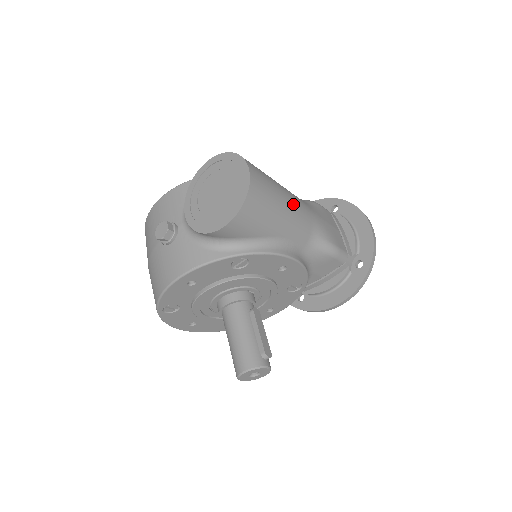
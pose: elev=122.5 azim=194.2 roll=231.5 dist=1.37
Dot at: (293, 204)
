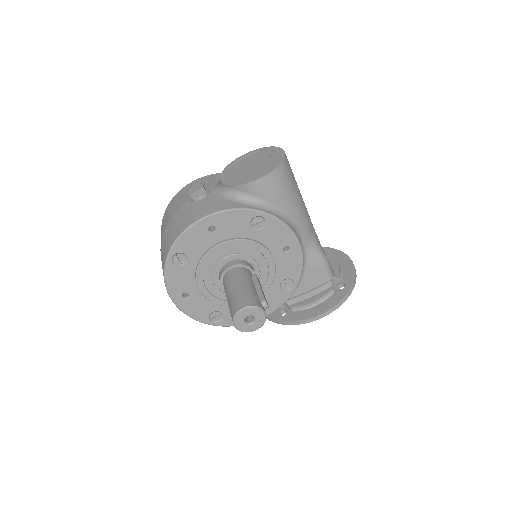
Dot at: (304, 203)
